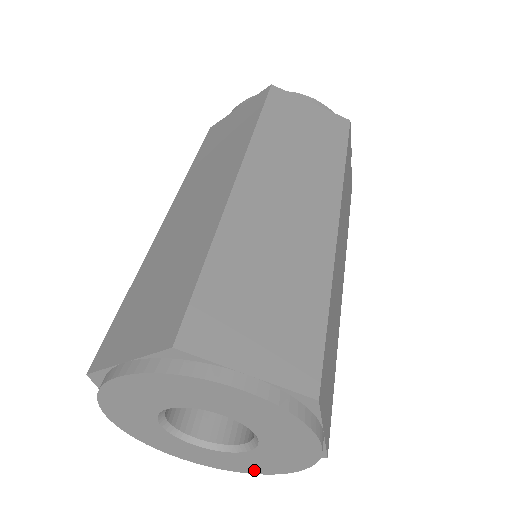
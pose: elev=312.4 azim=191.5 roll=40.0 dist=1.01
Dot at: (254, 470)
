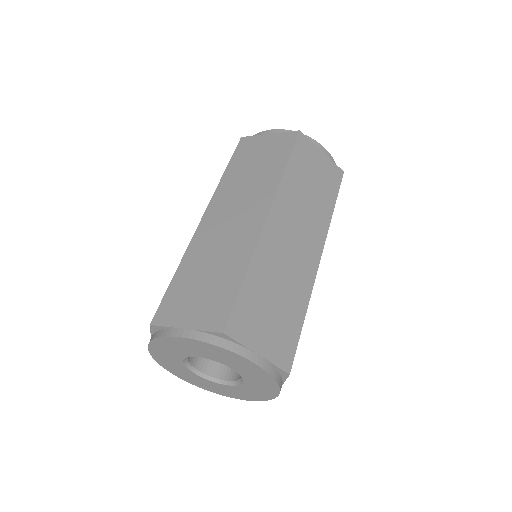
Dot at: (268, 396)
